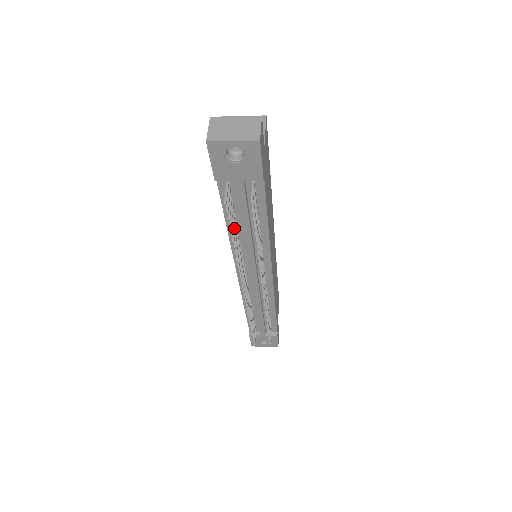
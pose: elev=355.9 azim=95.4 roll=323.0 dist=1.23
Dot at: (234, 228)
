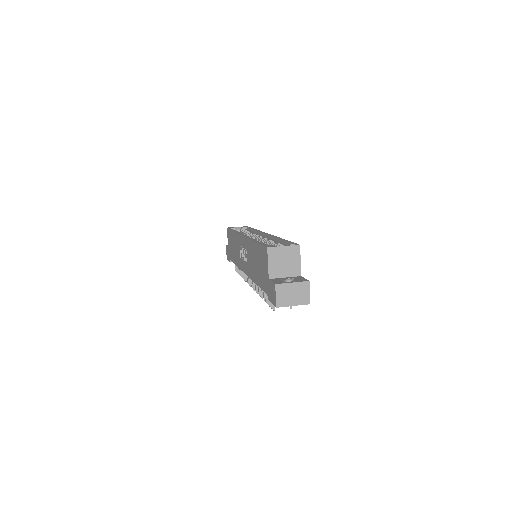
Dot at: occluded
